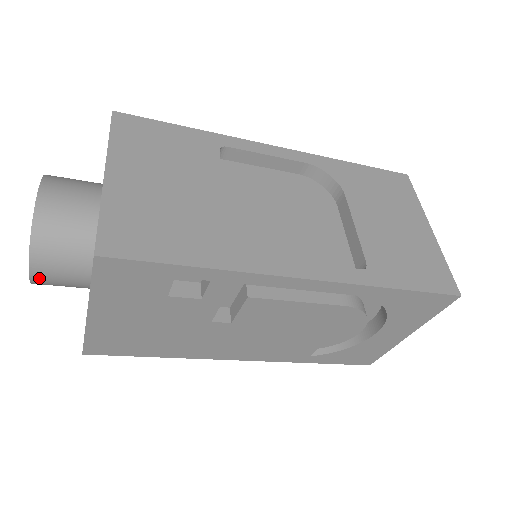
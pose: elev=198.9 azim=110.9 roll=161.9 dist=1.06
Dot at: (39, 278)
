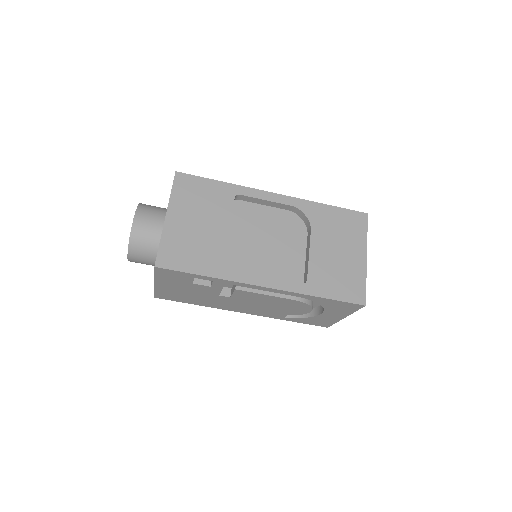
Dot at: (132, 261)
